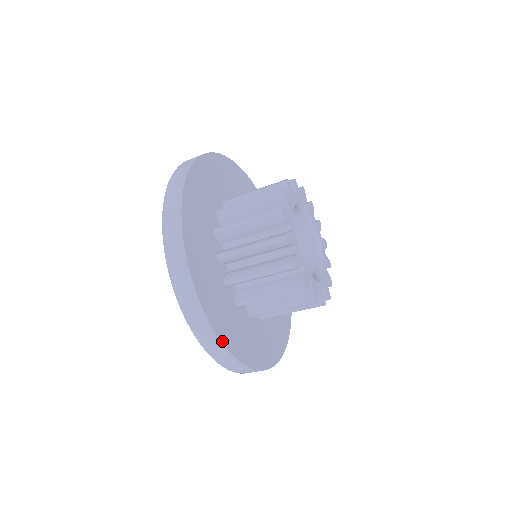
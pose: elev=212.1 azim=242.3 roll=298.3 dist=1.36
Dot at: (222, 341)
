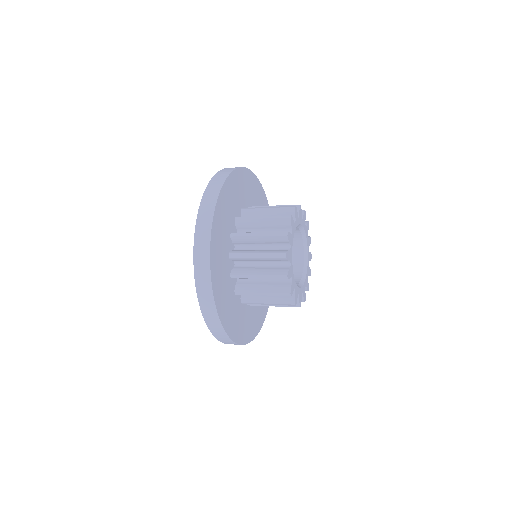
Dot at: (246, 343)
